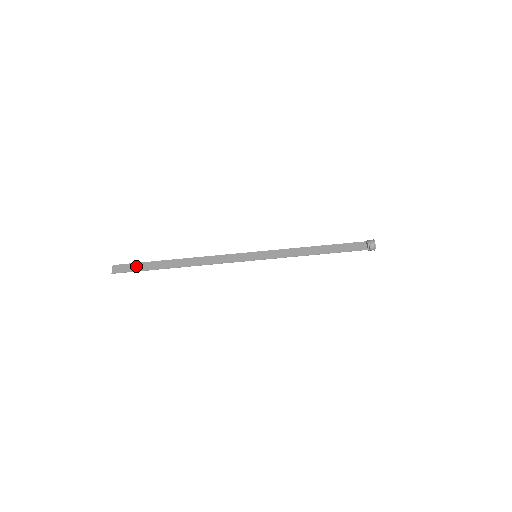
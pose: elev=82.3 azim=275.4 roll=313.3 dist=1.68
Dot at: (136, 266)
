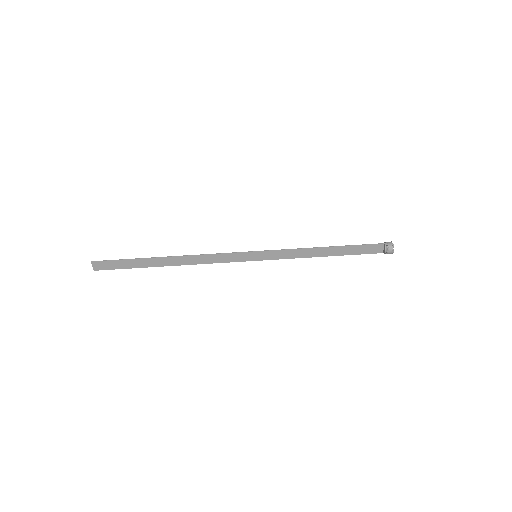
Dot at: (119, 264)
